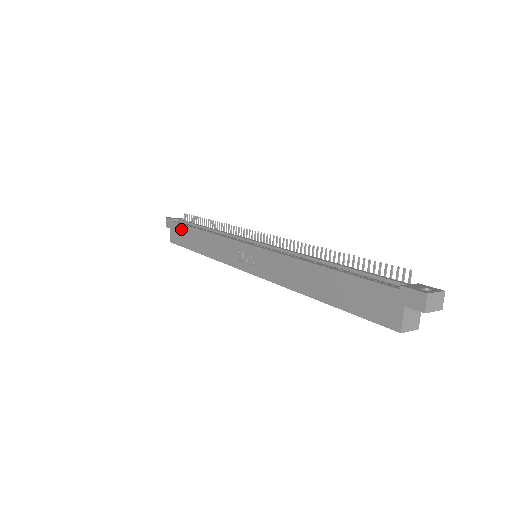
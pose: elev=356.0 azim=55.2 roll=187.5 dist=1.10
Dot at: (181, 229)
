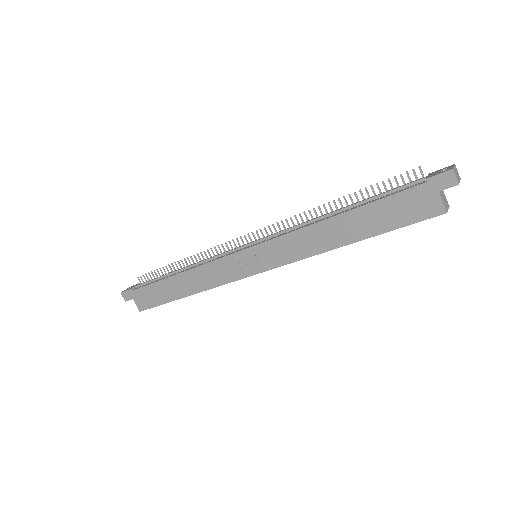
Dot at: (149, 290)
